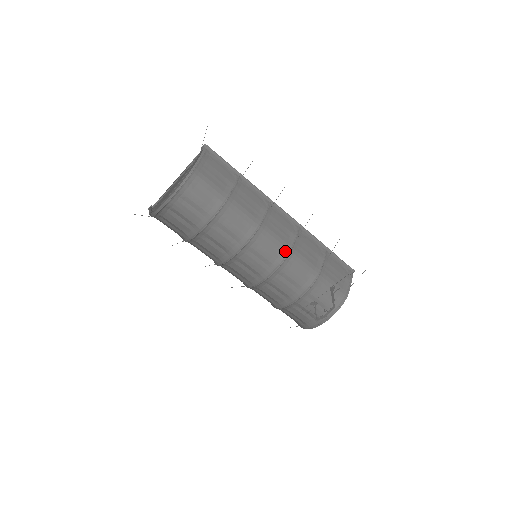
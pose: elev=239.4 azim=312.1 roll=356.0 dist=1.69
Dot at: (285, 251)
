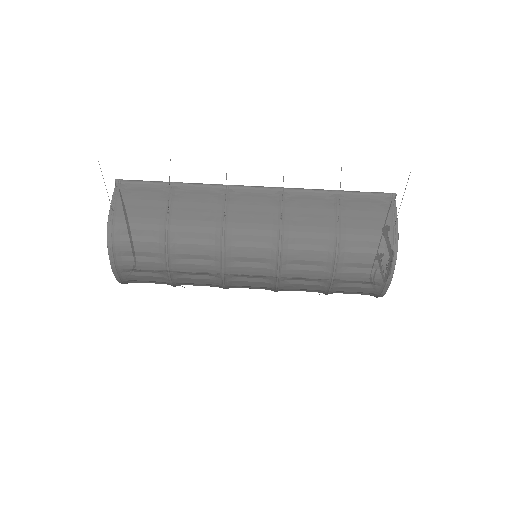
Dot at: (275, 236)
